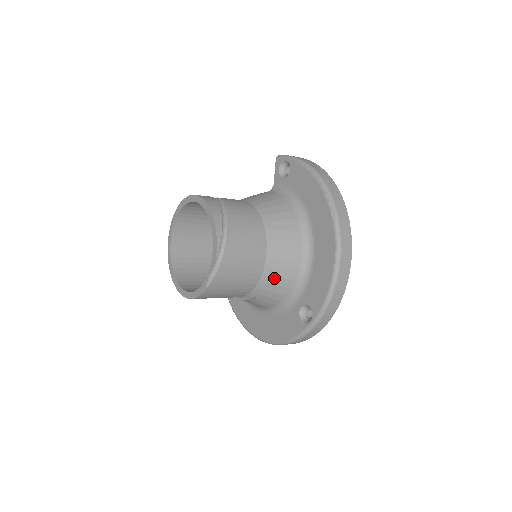
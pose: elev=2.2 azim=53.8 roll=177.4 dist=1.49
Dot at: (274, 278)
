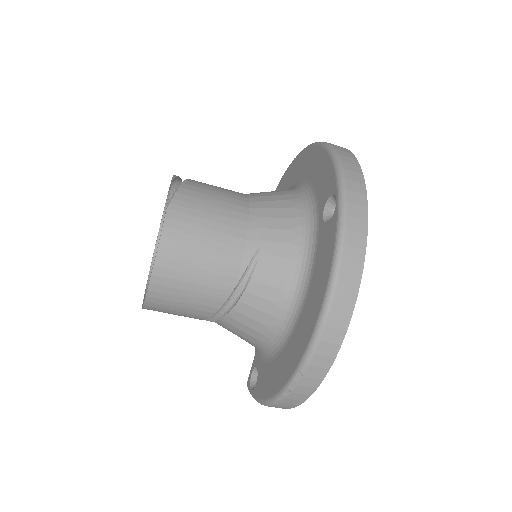
Dot at: (269, 211)
